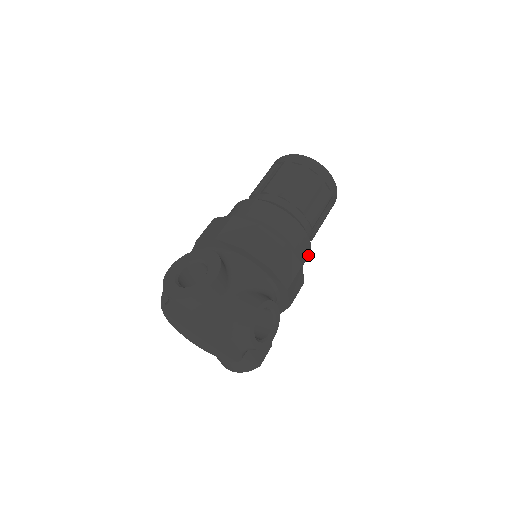
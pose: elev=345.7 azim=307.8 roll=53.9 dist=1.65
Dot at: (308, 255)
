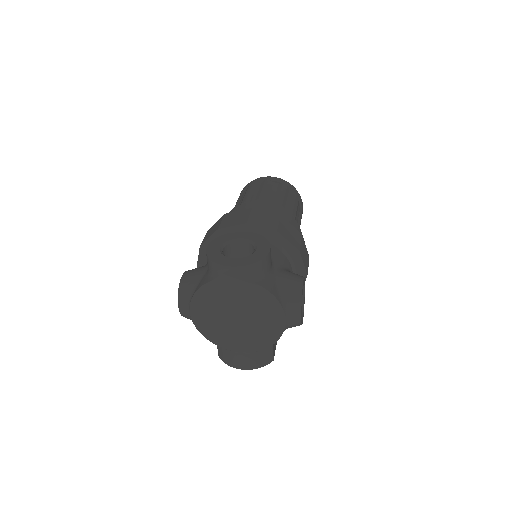
Dot at: occluded
